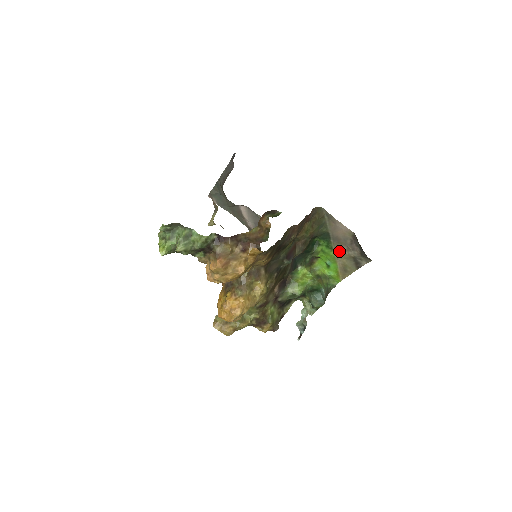
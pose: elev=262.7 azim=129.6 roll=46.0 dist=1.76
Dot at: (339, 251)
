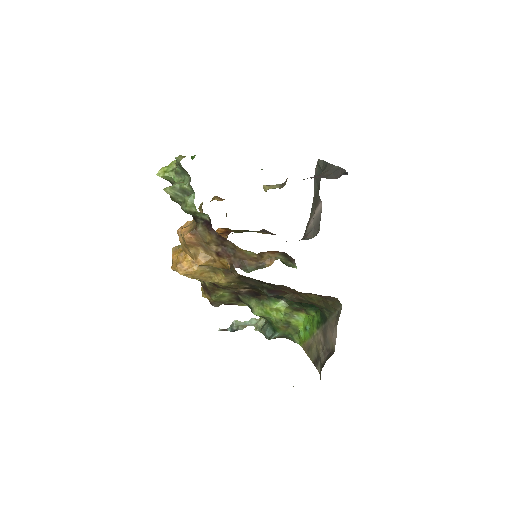
Dot at: (319, 337)
